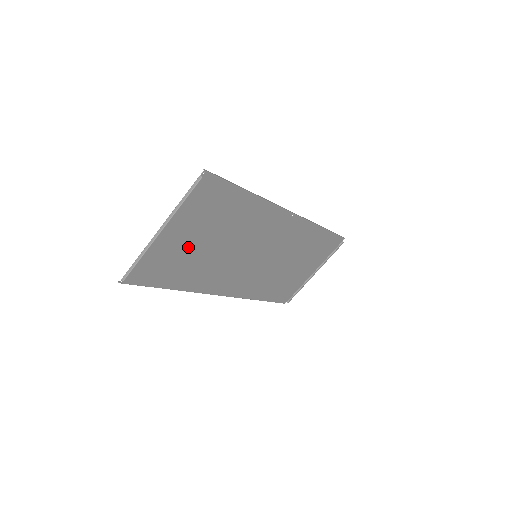
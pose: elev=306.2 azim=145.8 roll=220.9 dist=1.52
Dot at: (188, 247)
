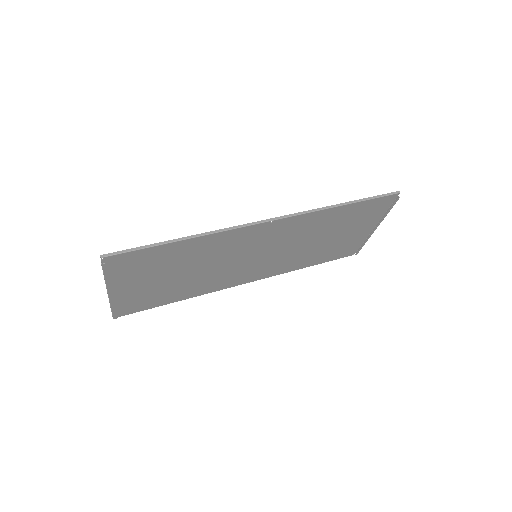
Dot at: (156, 285)
